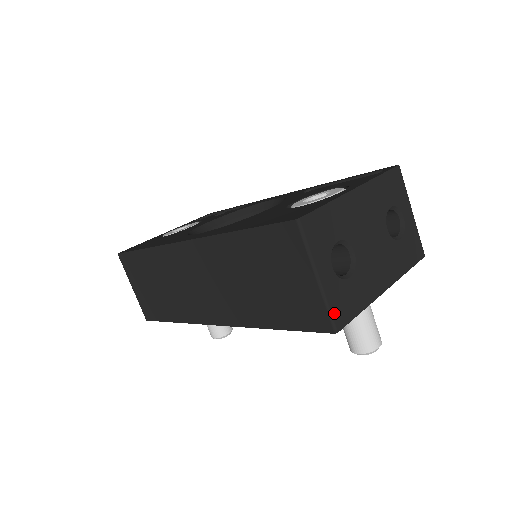
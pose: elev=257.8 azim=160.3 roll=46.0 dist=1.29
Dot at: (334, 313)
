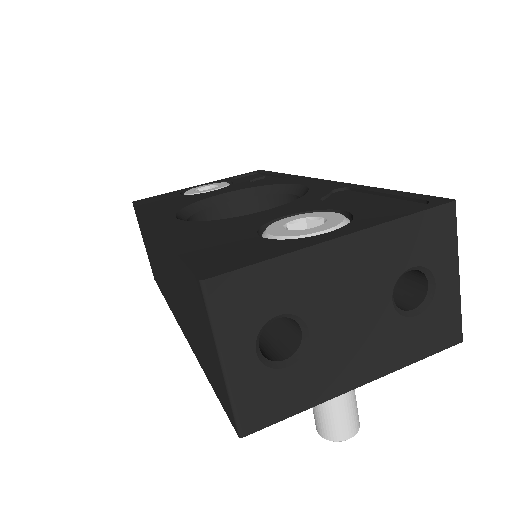
Dot at: (242, 412)
